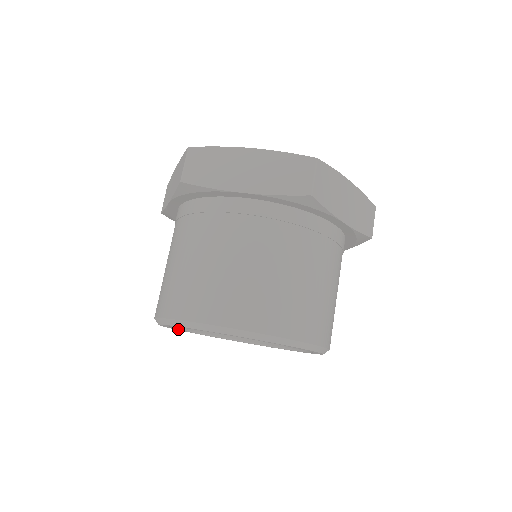
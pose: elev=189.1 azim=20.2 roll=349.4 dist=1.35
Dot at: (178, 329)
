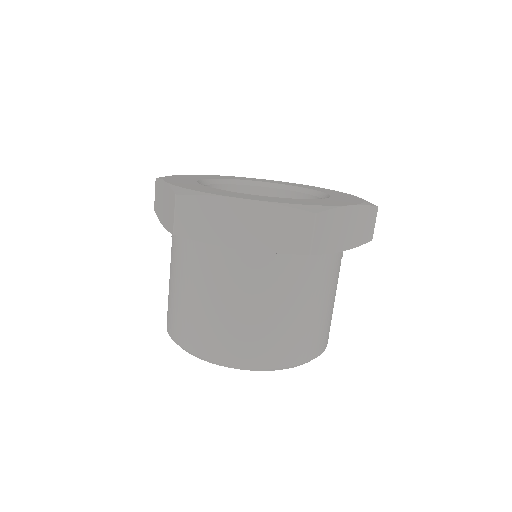
Dot at: occluded
